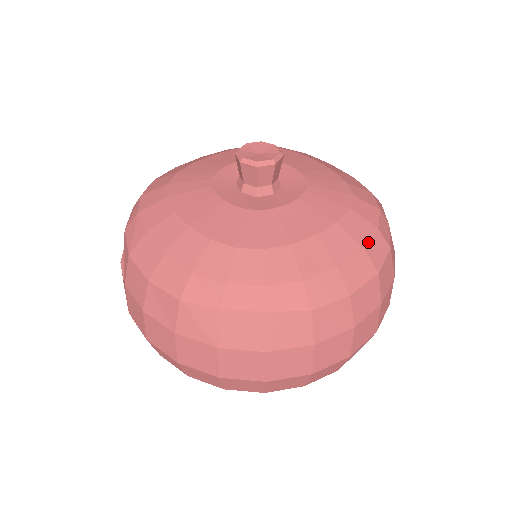
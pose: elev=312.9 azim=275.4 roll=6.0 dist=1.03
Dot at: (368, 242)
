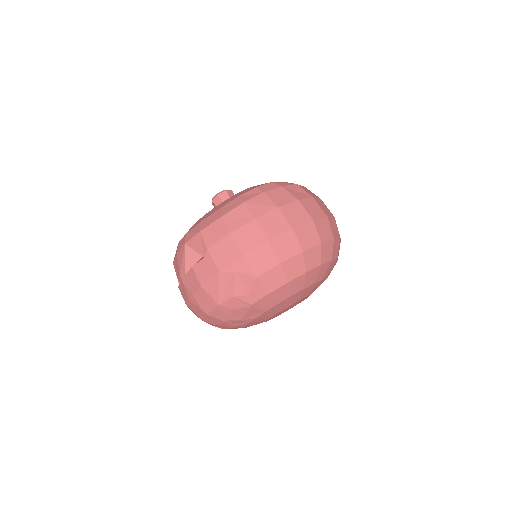
Dot at: occluded
